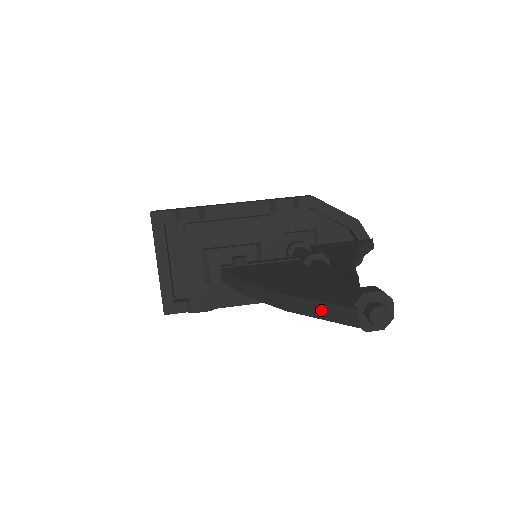
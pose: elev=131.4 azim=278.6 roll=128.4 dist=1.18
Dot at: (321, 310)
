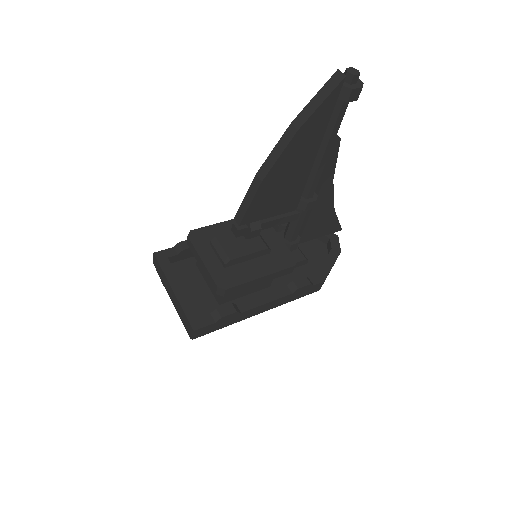
Dot at: (318, 99)
